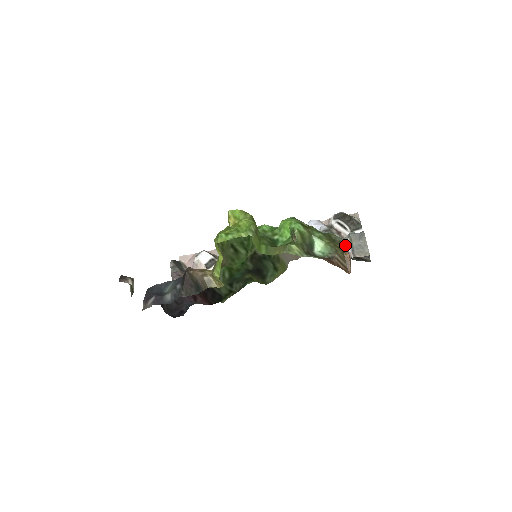
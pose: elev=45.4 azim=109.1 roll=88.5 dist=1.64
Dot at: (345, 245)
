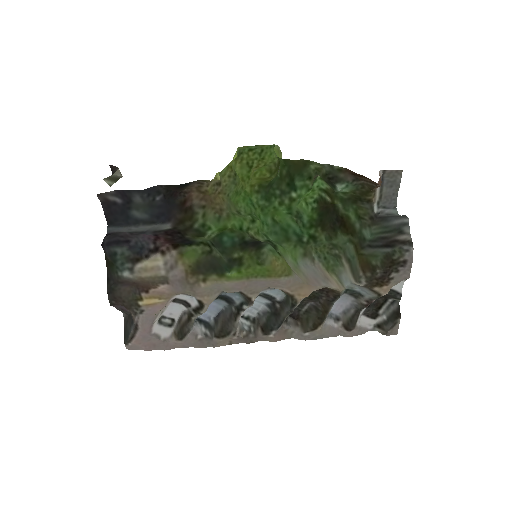
Dot at: (374, 197)
